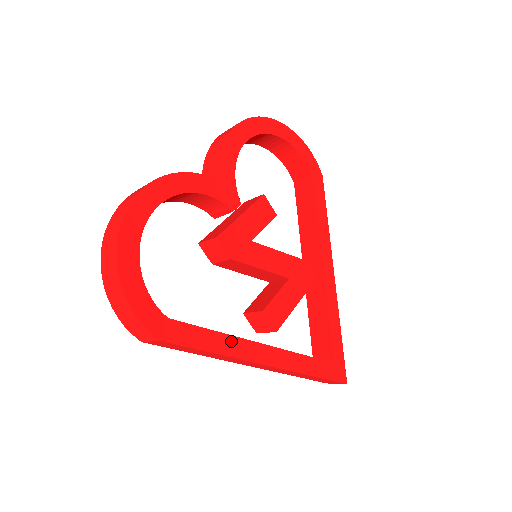
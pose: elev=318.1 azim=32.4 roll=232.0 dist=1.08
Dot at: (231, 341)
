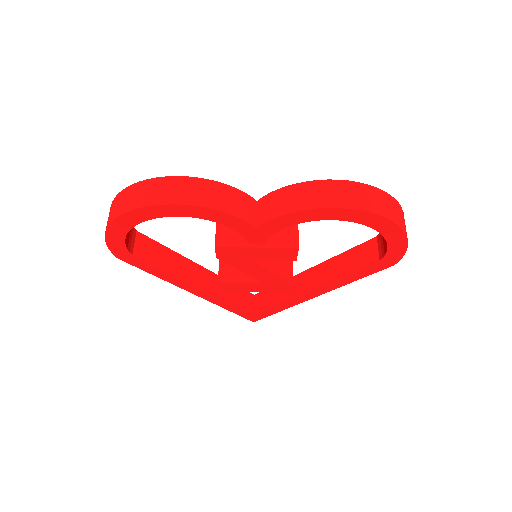
Dot at: (175, 279)
